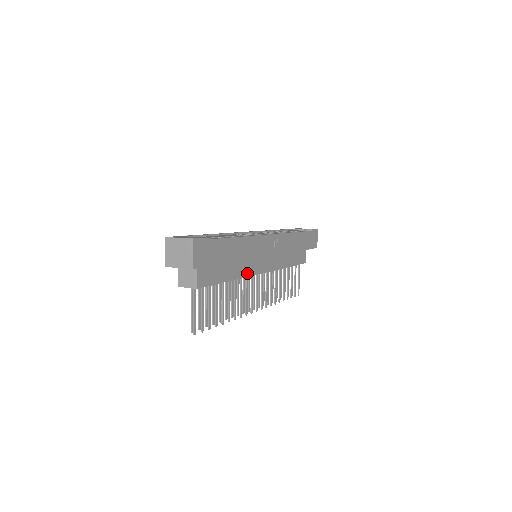
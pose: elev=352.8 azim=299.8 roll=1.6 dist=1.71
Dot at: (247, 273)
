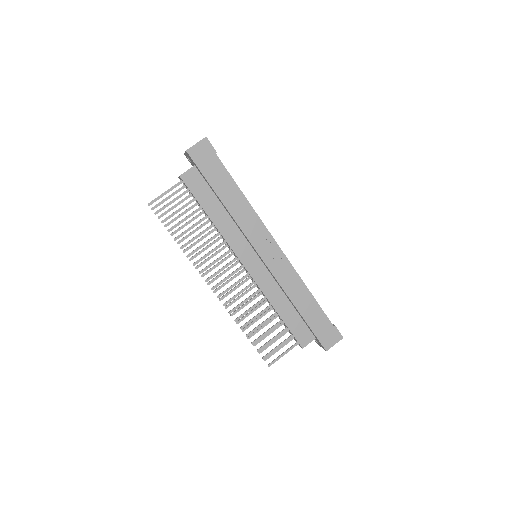
Dot at: (230, 240)
